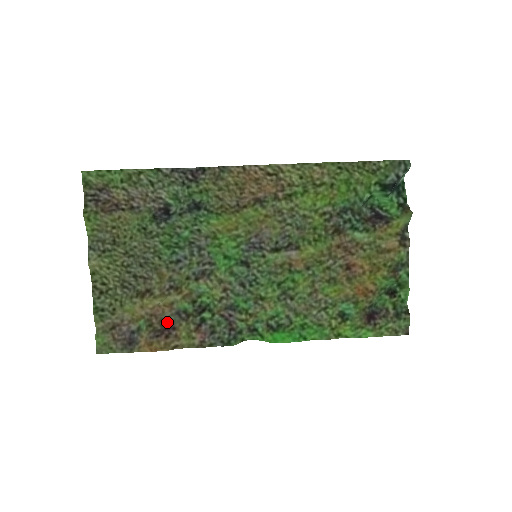
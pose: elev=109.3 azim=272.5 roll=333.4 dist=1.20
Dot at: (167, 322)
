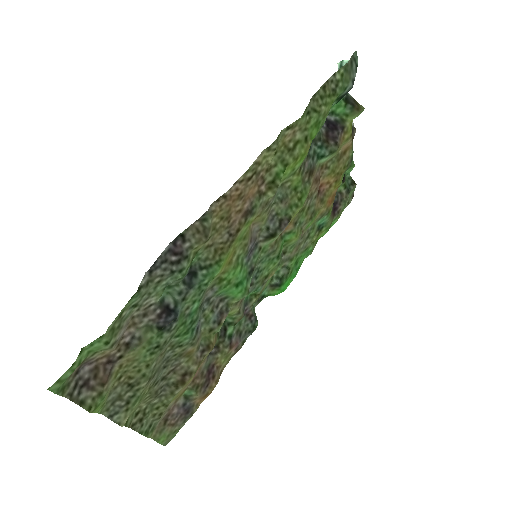
Dot at: (206, 369)
